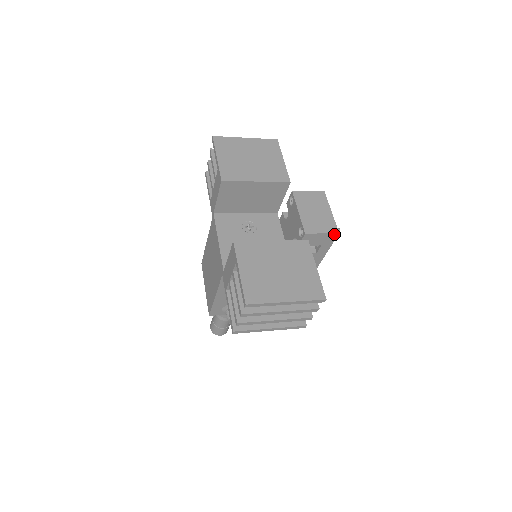
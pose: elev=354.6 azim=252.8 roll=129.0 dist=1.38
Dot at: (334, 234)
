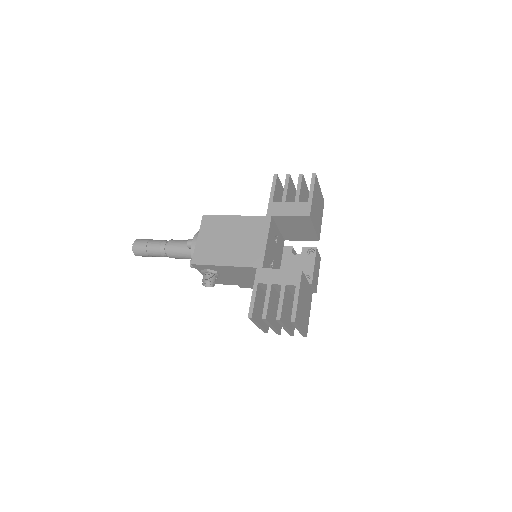
Dot at: (315, 291)
